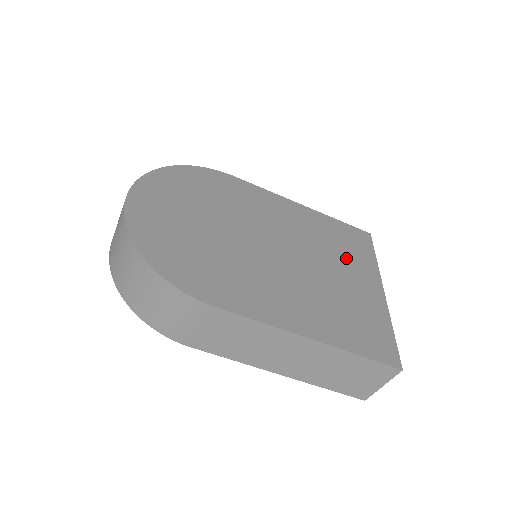
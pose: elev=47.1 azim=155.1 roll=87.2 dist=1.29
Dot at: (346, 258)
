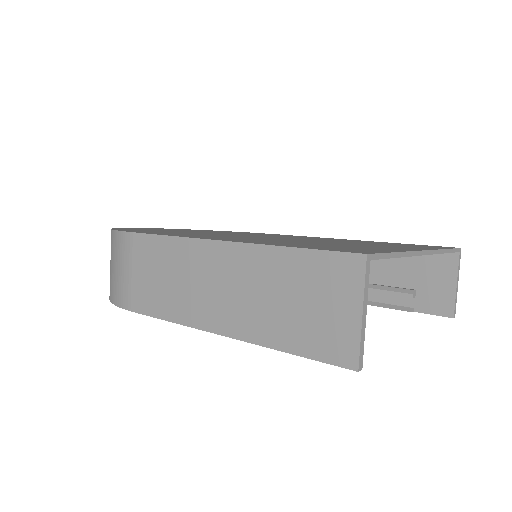
Dot at: occluded
